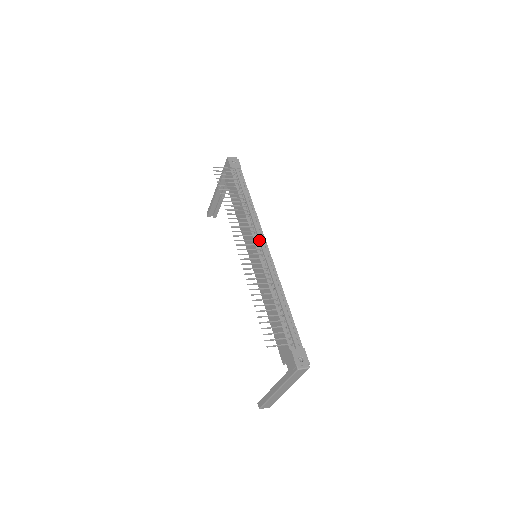
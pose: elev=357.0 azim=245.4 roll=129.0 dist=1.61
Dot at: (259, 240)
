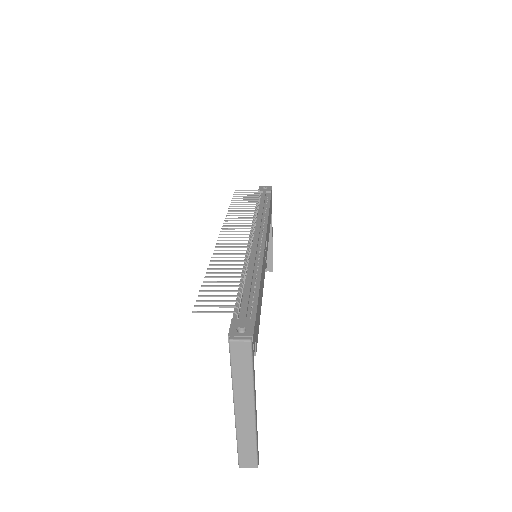
Dot at: (256, 233)
